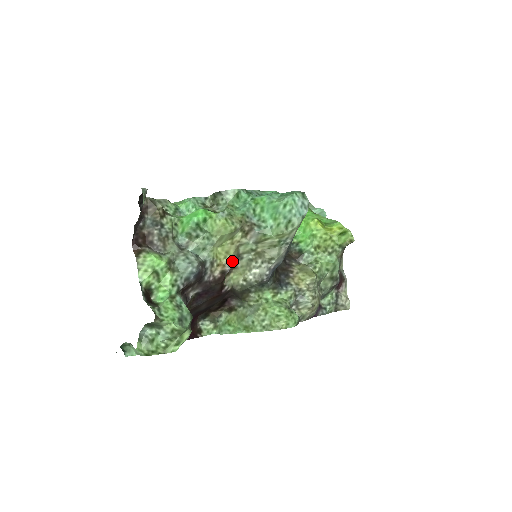
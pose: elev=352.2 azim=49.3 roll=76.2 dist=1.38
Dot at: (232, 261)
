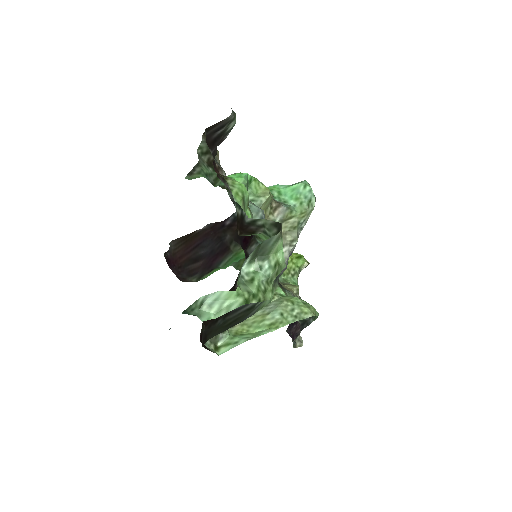
Dot at: occluded
